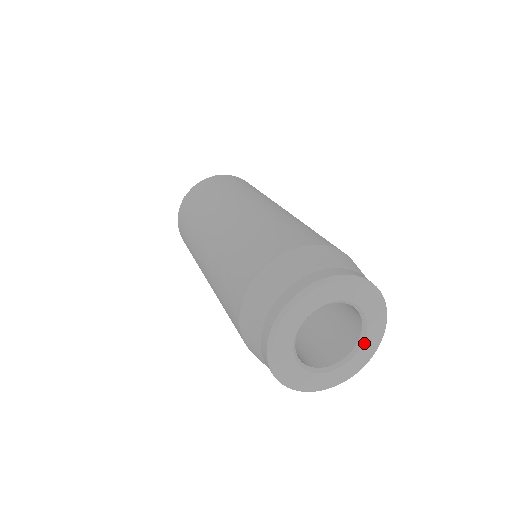
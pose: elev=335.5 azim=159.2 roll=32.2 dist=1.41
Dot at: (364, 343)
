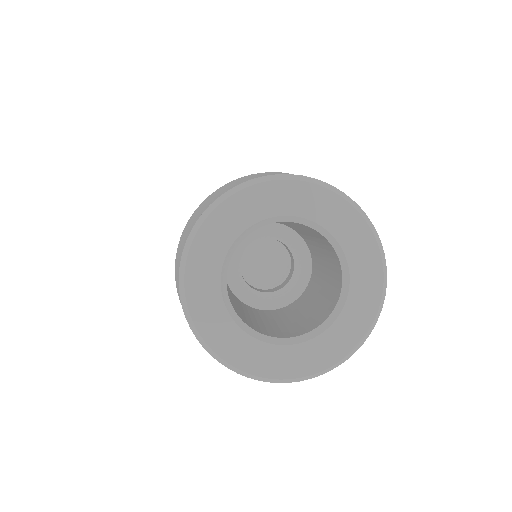
Dot at: (348, 257)
